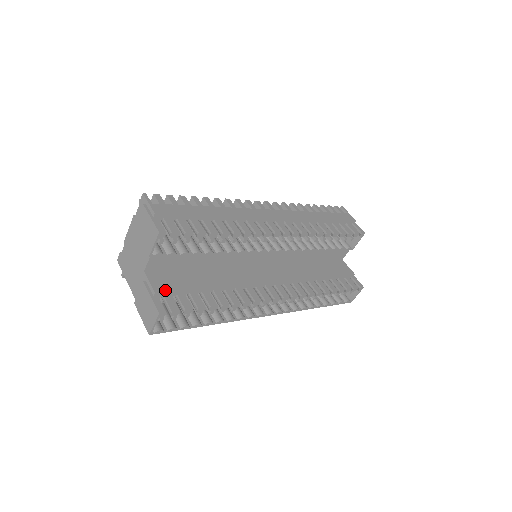
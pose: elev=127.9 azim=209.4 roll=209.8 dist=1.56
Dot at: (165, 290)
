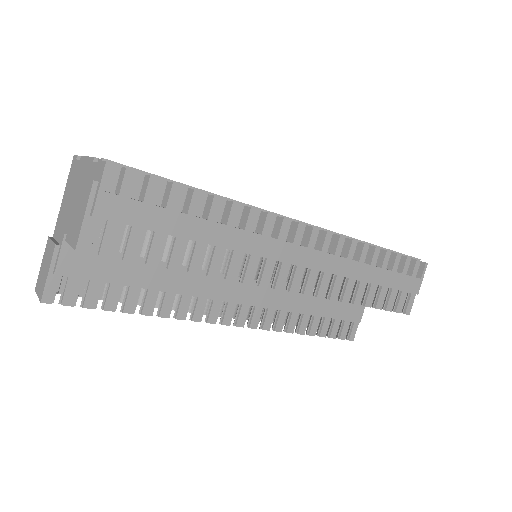
Dot at: (73, 274)
